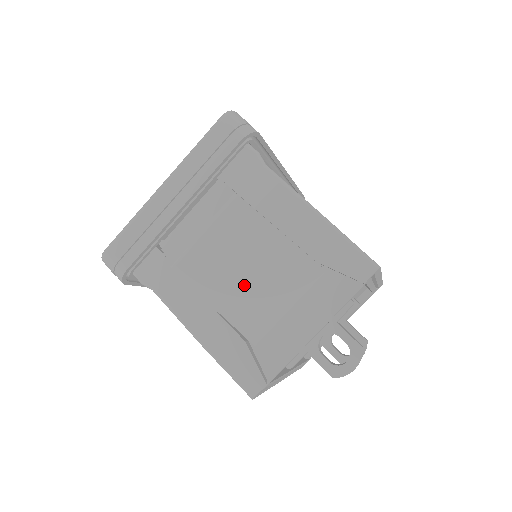
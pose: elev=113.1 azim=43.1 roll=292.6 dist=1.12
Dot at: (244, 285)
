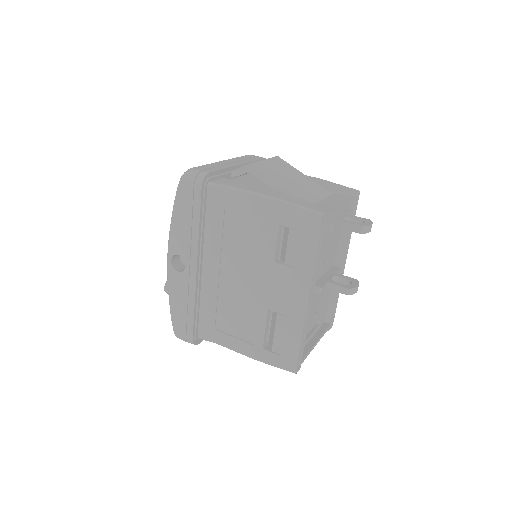
Dot at: (293, 183)
